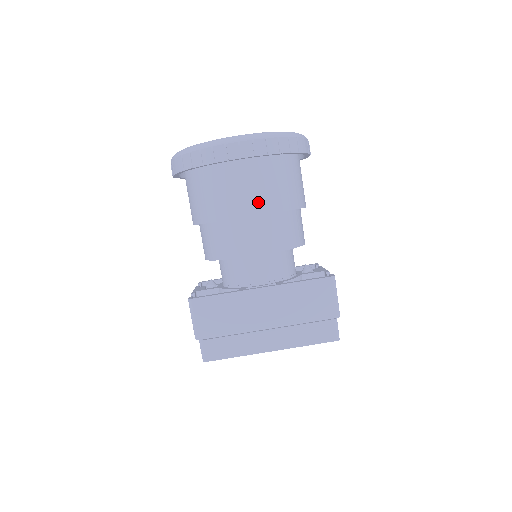
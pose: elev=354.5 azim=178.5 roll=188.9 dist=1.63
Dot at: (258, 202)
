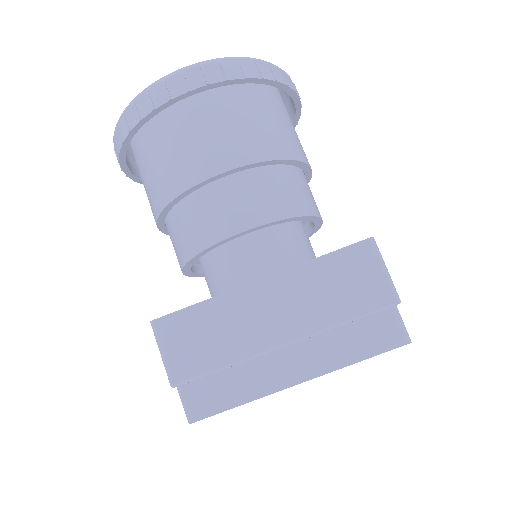
Dot at: (228, 152)
